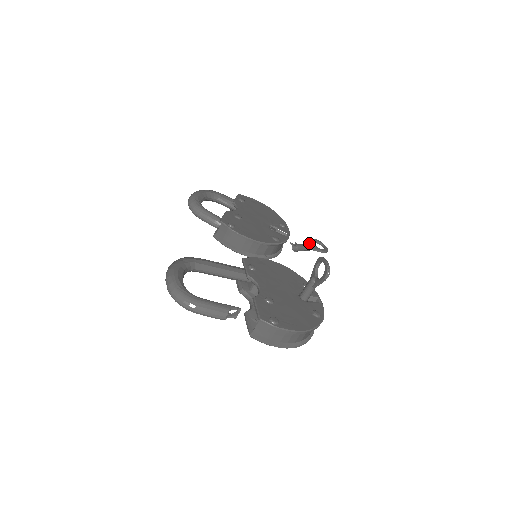
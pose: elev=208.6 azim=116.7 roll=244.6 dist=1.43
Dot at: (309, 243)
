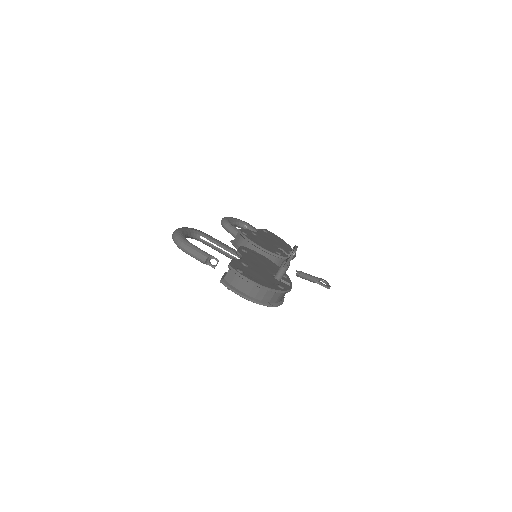
Dot at: (313, 276)
